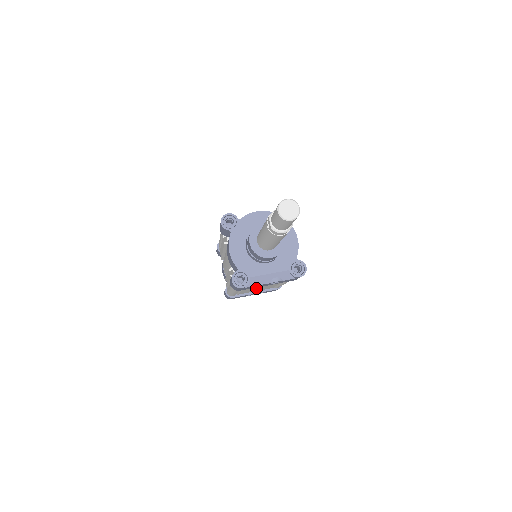
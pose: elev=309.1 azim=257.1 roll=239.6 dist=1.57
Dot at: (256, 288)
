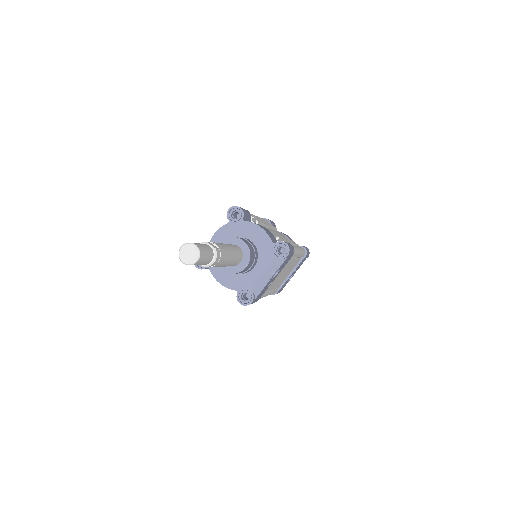
Dot at: (280, 277)
